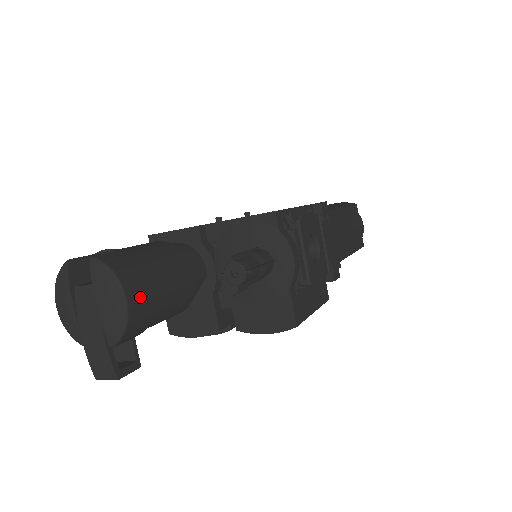
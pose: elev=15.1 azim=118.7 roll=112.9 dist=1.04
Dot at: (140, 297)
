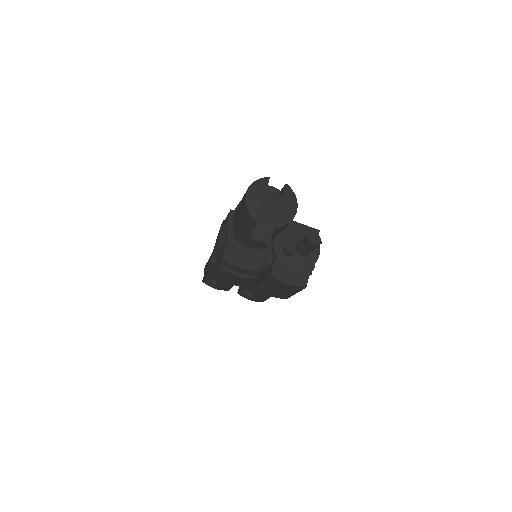
Dot at: occluded
